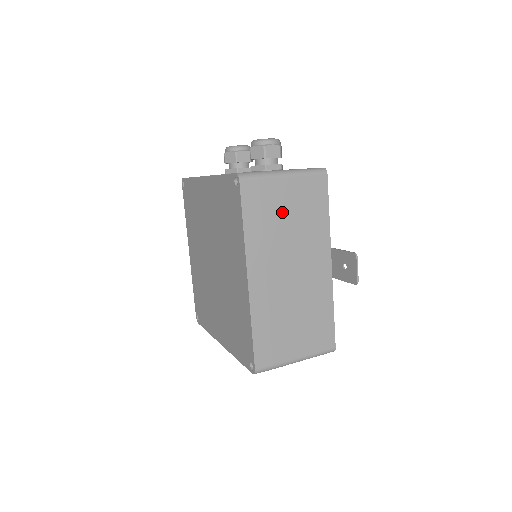
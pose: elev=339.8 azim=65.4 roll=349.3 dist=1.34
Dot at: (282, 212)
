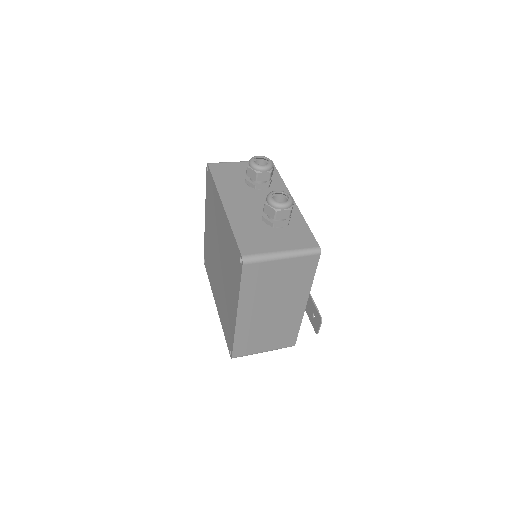
Dot at: (274, 280)
